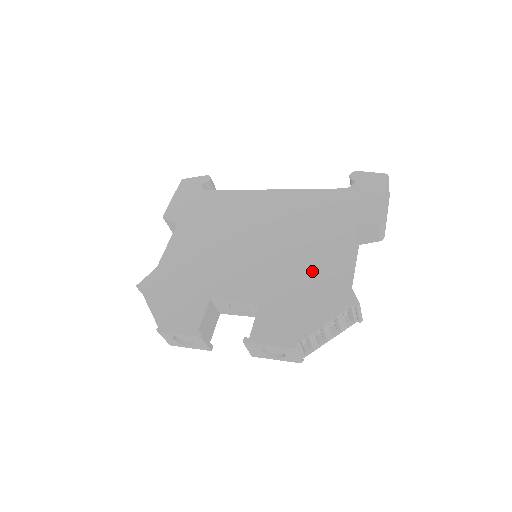
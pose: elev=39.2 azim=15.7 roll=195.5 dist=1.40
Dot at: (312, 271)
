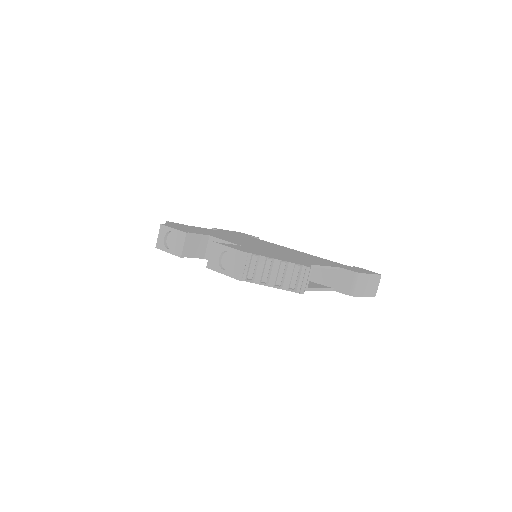
Dot at: (290, 257)
